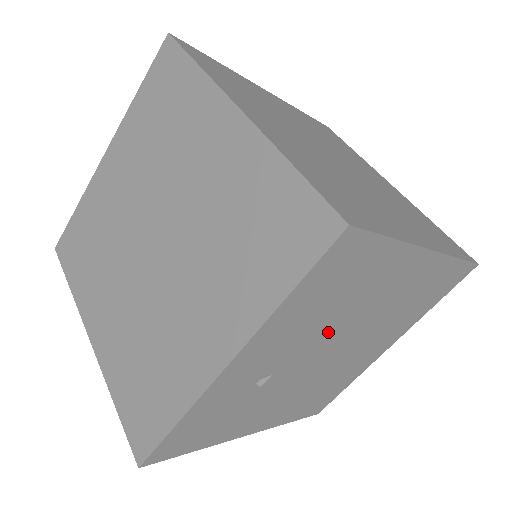
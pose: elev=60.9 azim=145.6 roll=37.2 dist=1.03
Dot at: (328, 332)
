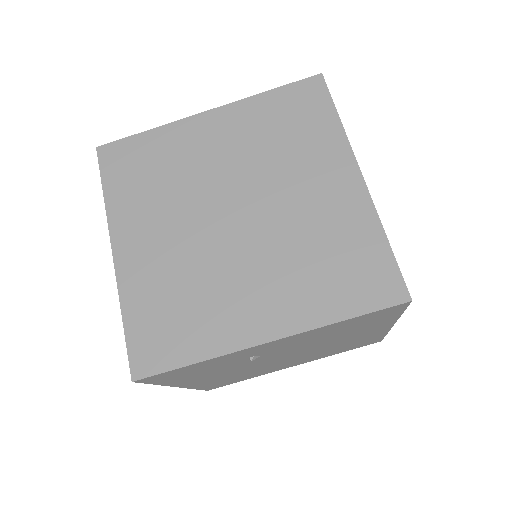
Dot at: (309, 345)
